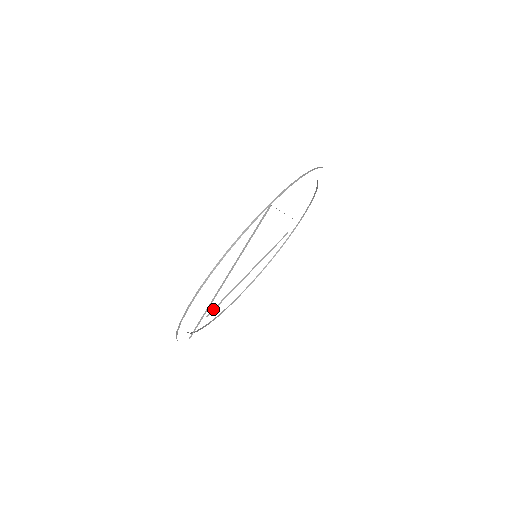
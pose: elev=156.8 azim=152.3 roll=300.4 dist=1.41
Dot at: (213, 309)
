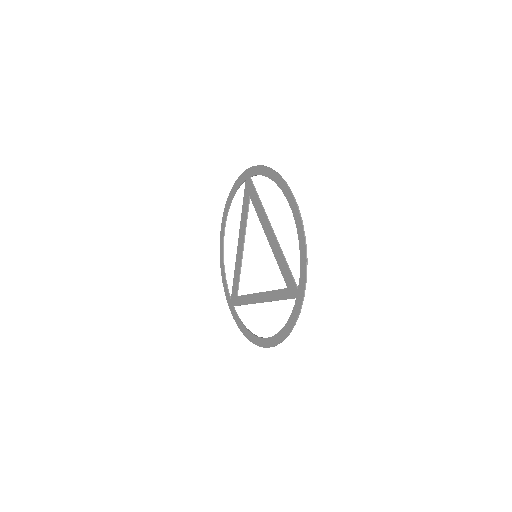
Dot at: (238, 289)
